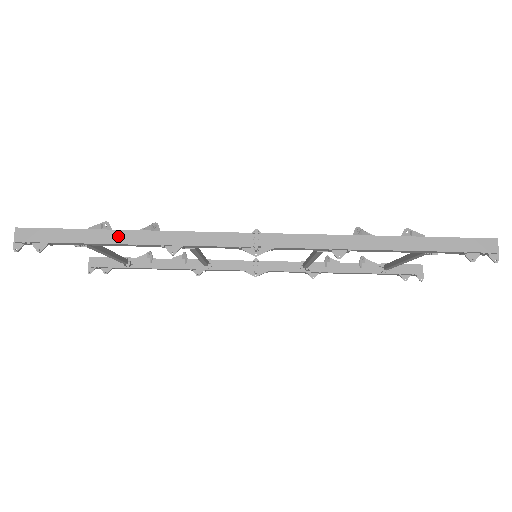
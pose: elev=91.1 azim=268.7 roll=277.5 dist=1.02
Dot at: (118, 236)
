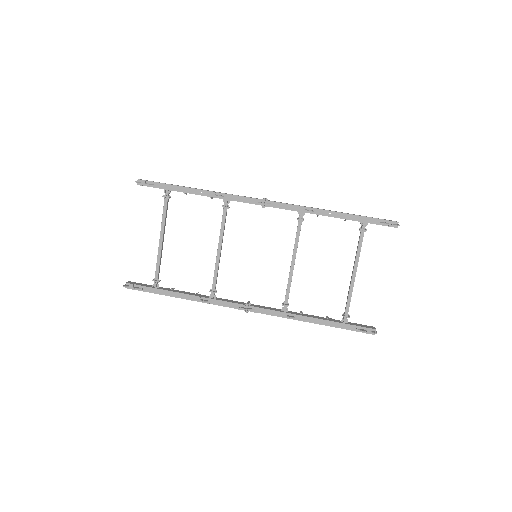
Dot at: (192, 188)
